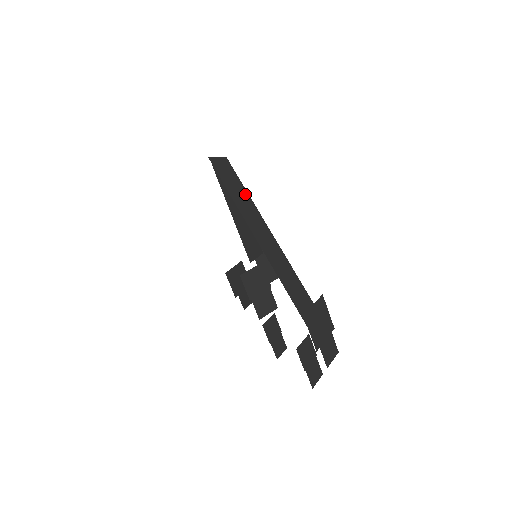
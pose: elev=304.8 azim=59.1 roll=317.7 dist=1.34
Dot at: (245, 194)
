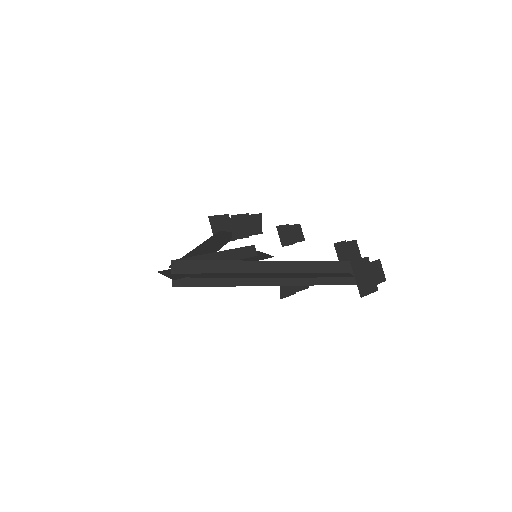
Dot at: (222, 265)
